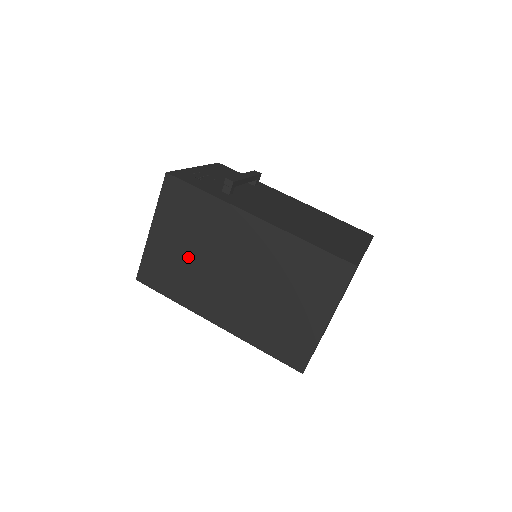
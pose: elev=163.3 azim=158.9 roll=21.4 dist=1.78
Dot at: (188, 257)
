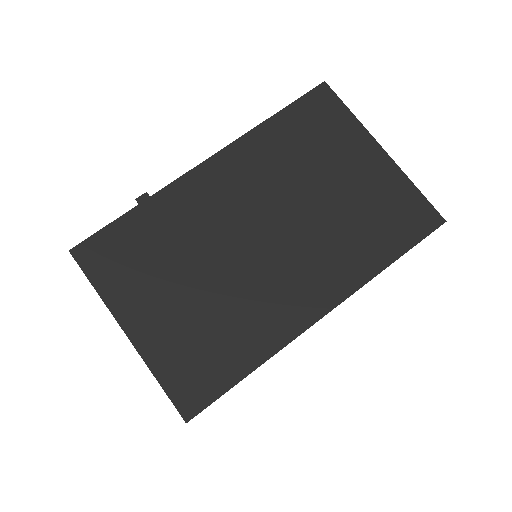
Dot at: (202, 295)
